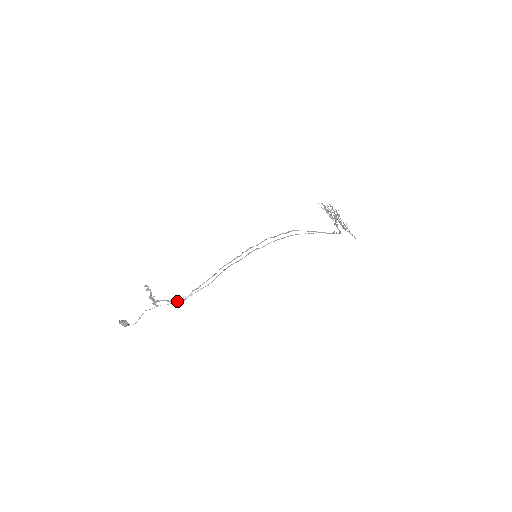
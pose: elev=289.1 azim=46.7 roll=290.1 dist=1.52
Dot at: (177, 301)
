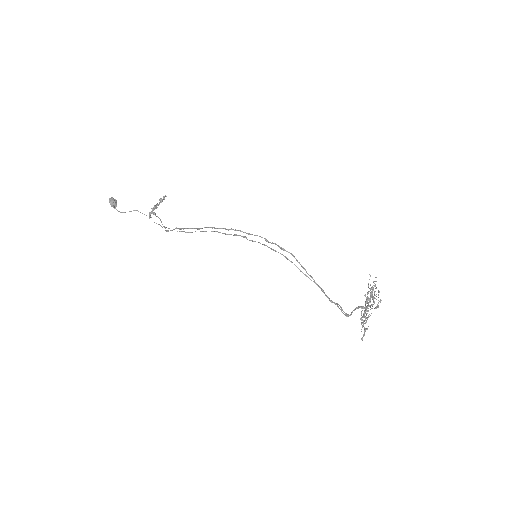
Dot at: occluded
